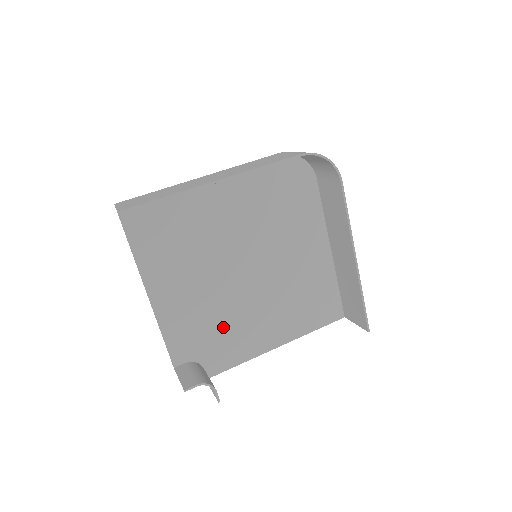
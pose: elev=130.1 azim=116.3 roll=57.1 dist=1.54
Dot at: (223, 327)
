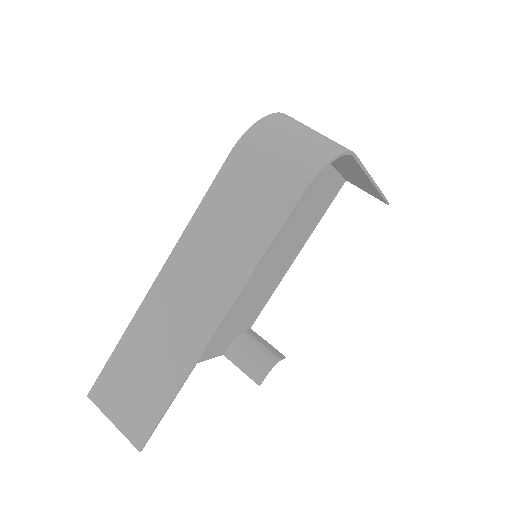
Dot at: (247, 304)
